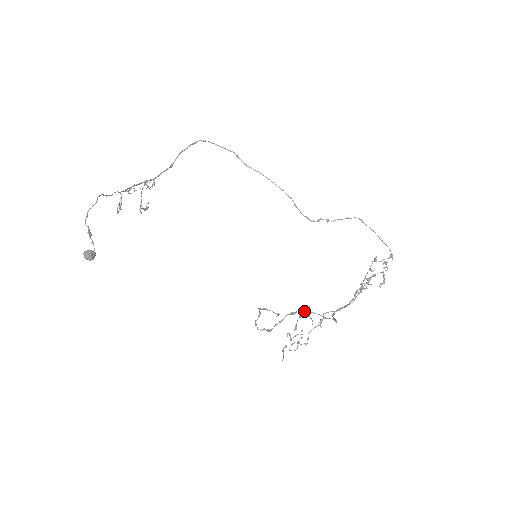
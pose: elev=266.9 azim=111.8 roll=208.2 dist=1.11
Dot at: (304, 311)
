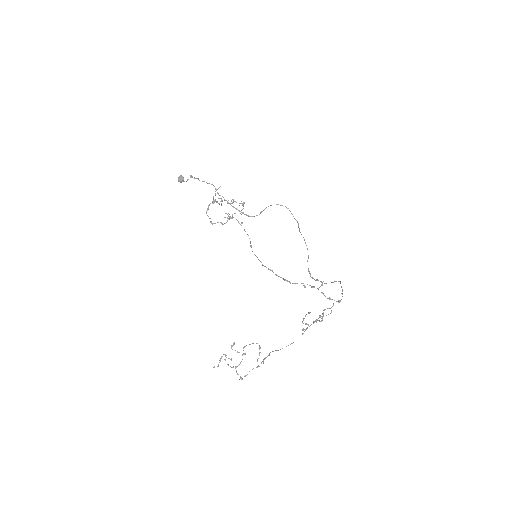
Dot at: occluded
